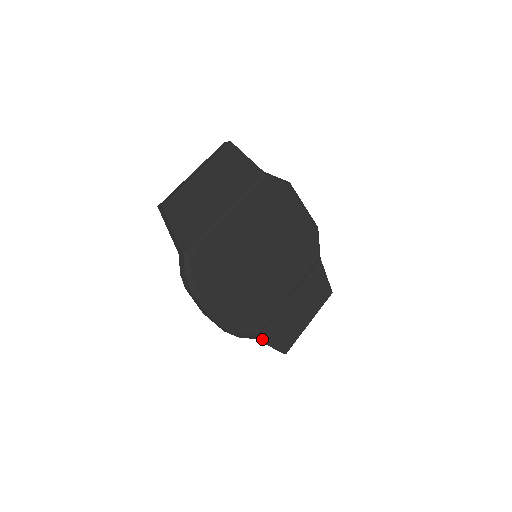
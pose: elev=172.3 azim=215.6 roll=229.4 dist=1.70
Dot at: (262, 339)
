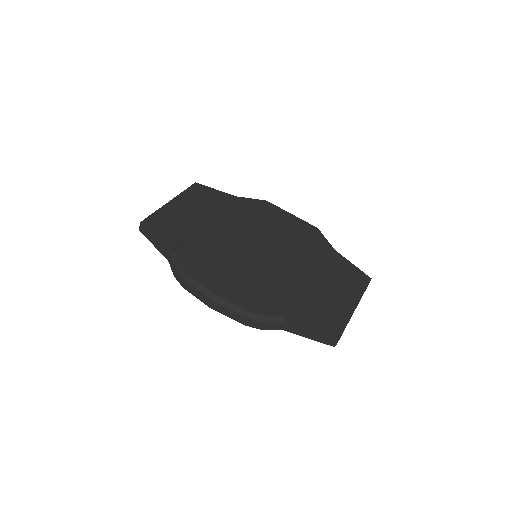
Dot at: (295, 324)
